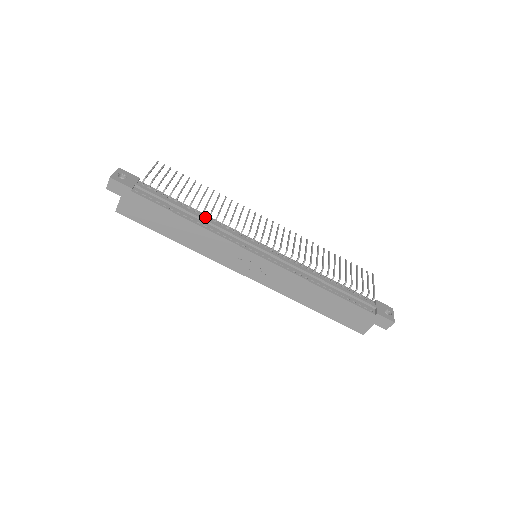
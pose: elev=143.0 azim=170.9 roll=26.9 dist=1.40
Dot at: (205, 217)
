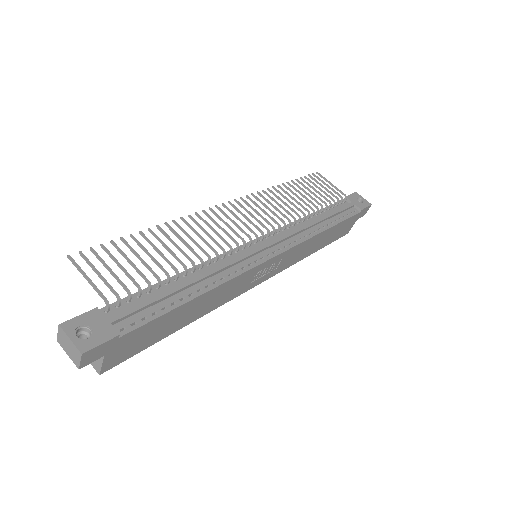
Dot at: (198, 271)
